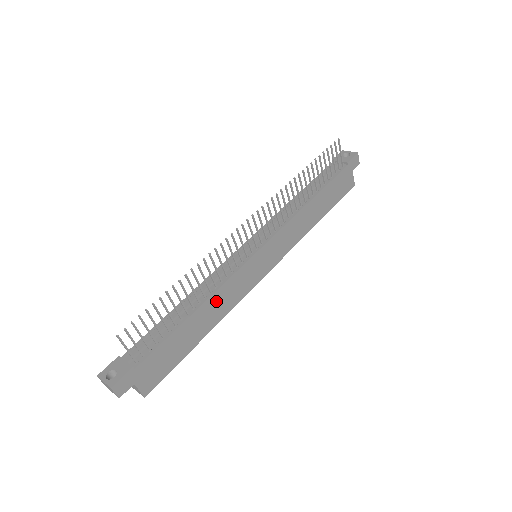
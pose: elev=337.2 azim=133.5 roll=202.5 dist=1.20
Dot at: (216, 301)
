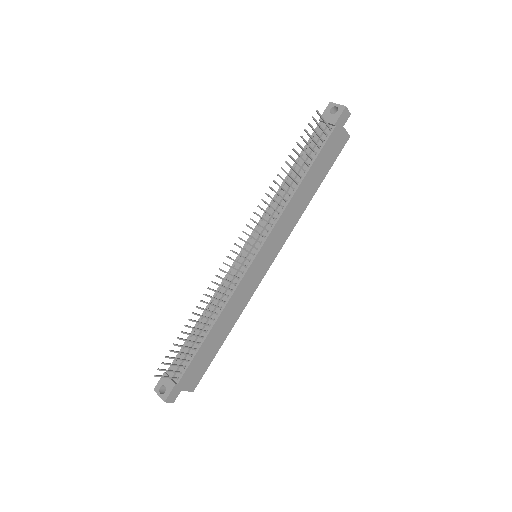
Dot at: (228, 312)
